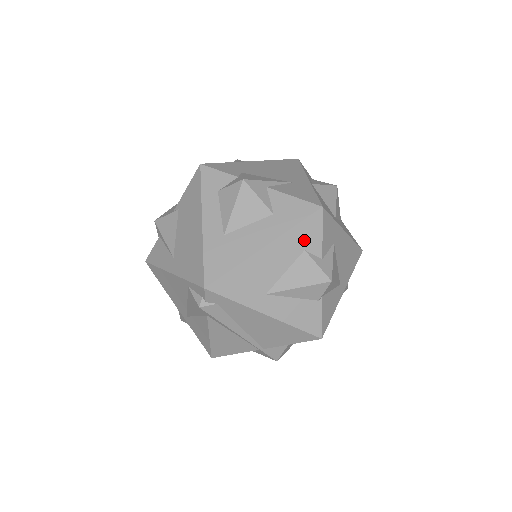
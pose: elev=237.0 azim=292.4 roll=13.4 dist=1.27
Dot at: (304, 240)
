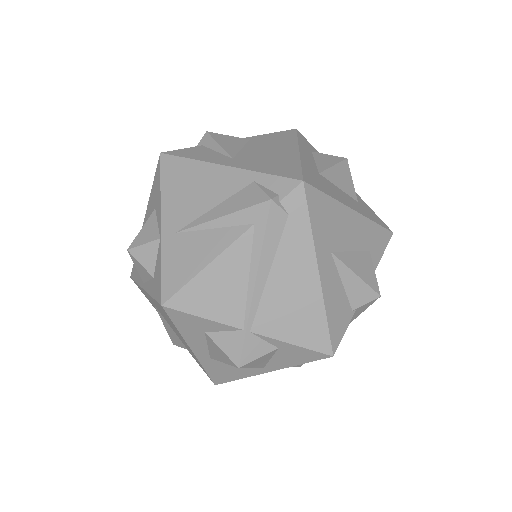
Dot at: (373, 242)
